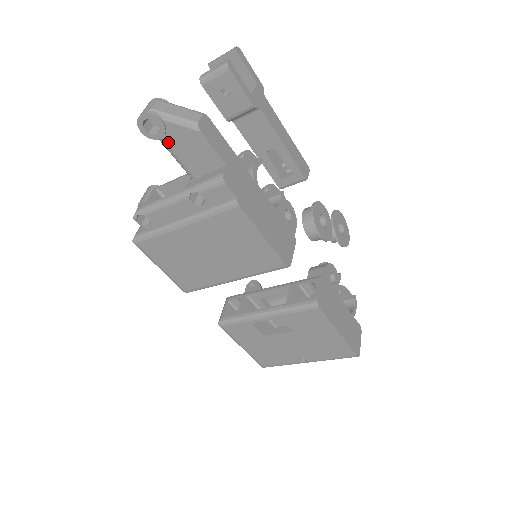
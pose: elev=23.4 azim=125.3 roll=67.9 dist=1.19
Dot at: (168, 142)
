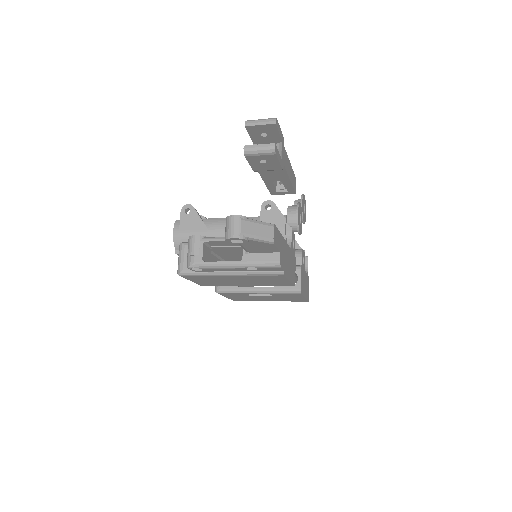
Dot at: (243, 244)
